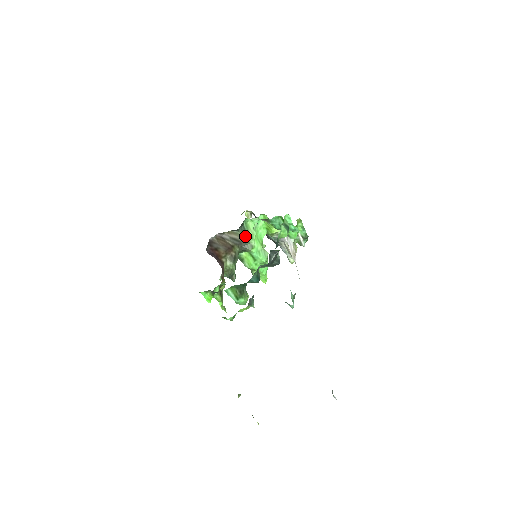
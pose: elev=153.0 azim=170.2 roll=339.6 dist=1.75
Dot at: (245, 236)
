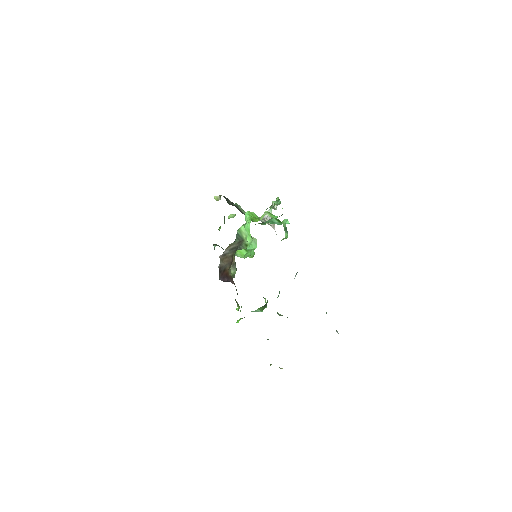
Dot at: (240, 241)
